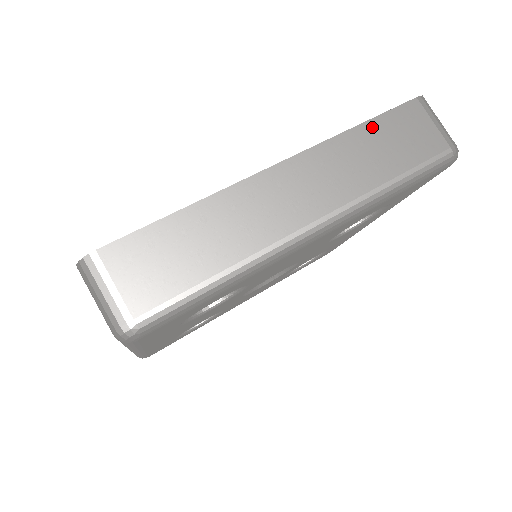
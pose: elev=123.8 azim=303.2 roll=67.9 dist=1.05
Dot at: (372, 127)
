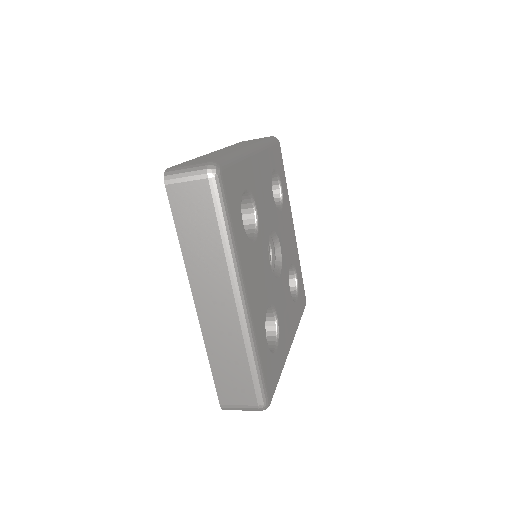
Dot at: (236, 144)
